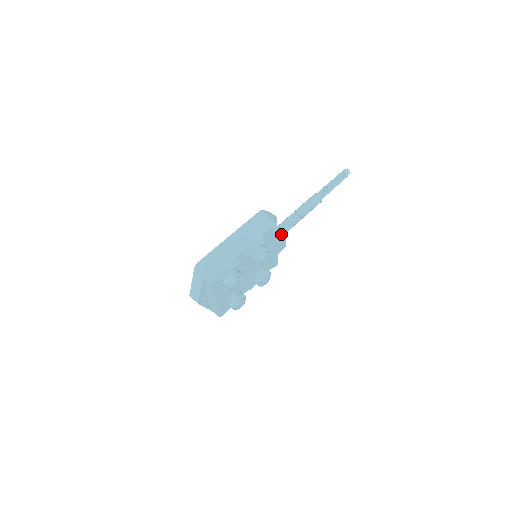
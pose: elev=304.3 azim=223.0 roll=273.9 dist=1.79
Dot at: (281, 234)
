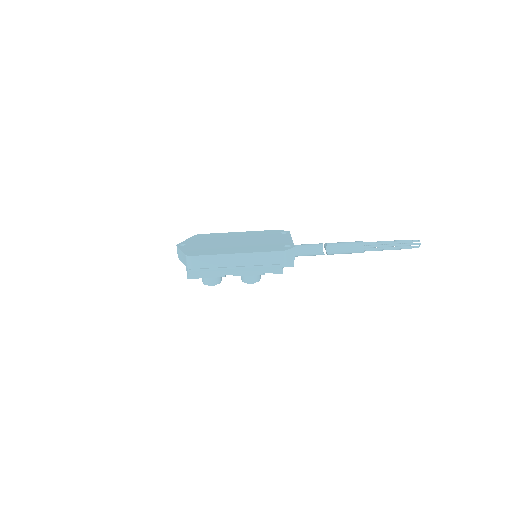
Dot at: (288, 266)
